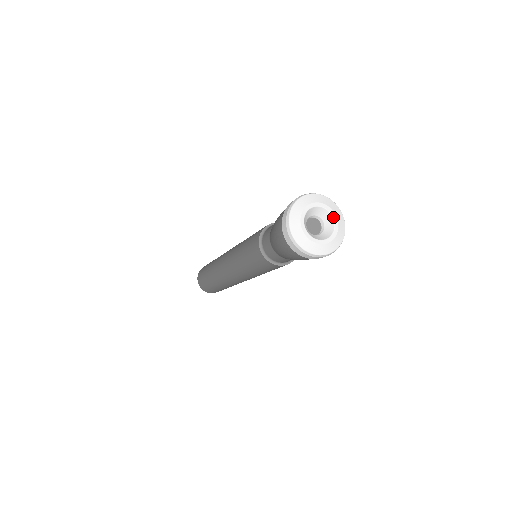
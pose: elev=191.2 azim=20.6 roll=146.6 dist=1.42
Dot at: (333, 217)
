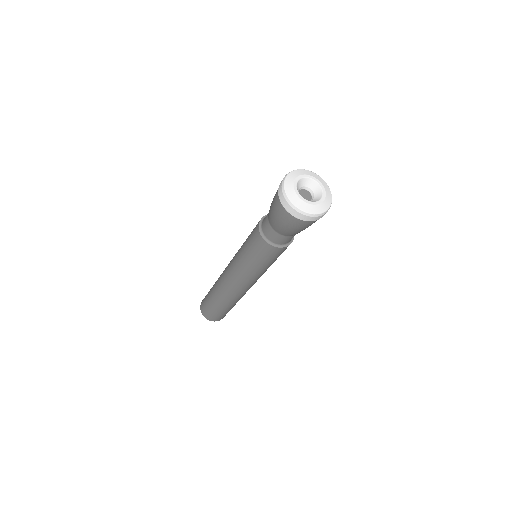
Dot at: (315, 181)
